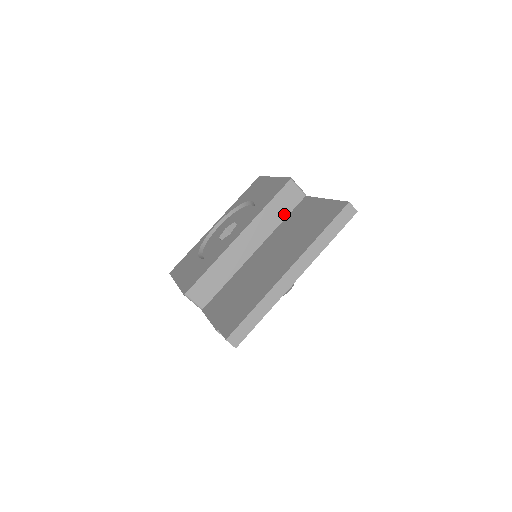
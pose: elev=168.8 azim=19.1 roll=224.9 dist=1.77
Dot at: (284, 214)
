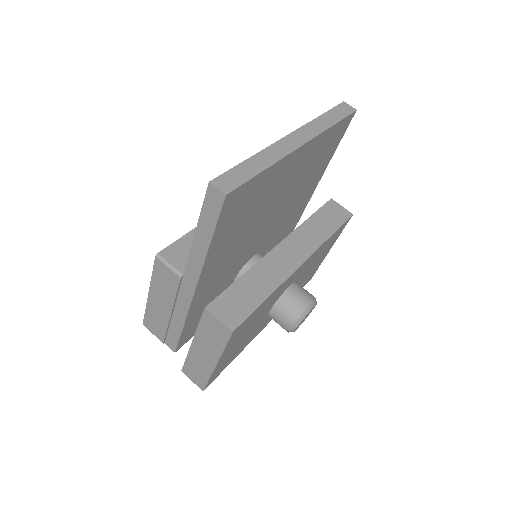
Dot at: occluded
